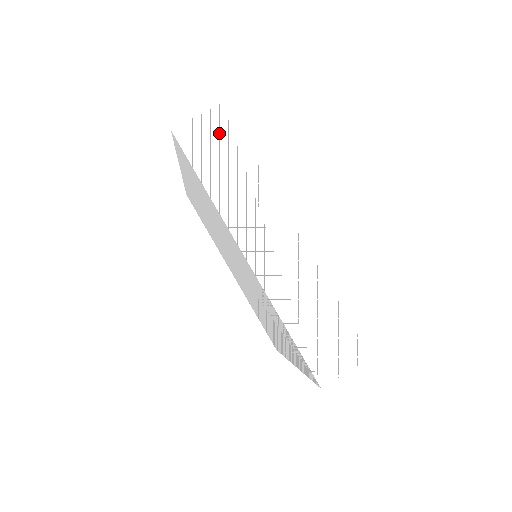
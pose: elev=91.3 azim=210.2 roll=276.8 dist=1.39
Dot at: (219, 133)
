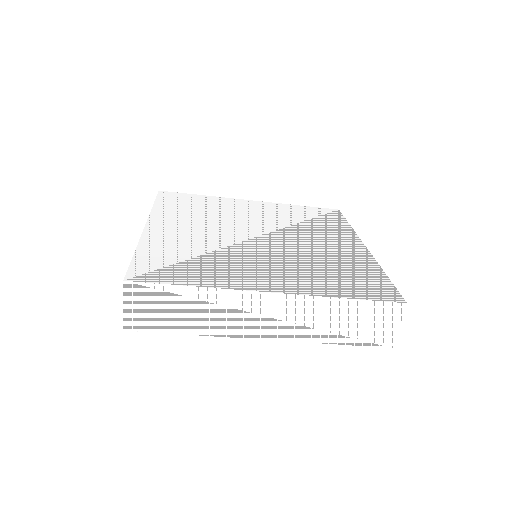
Dot at: (149, 299)
